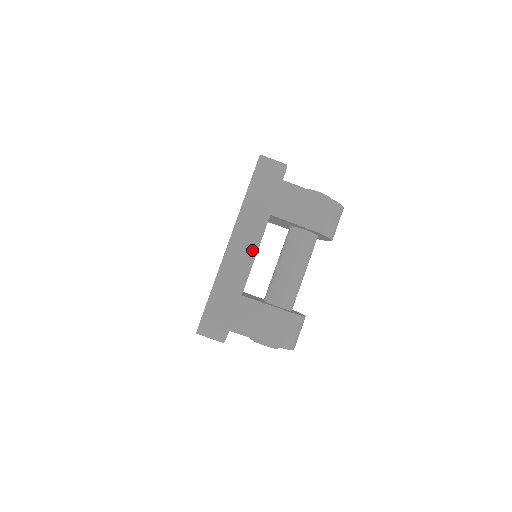
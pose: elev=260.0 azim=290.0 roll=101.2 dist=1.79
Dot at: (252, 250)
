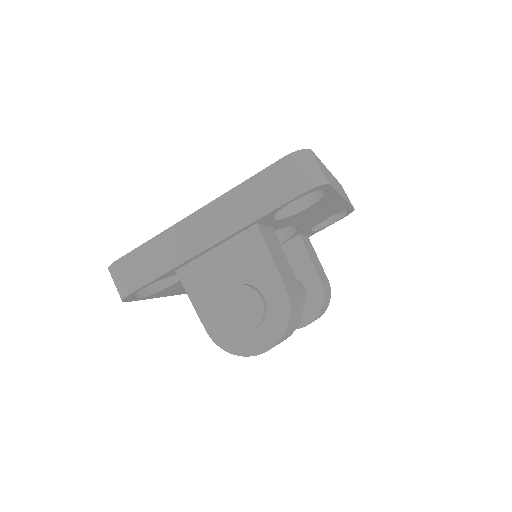
Dot at: (342, 194)
